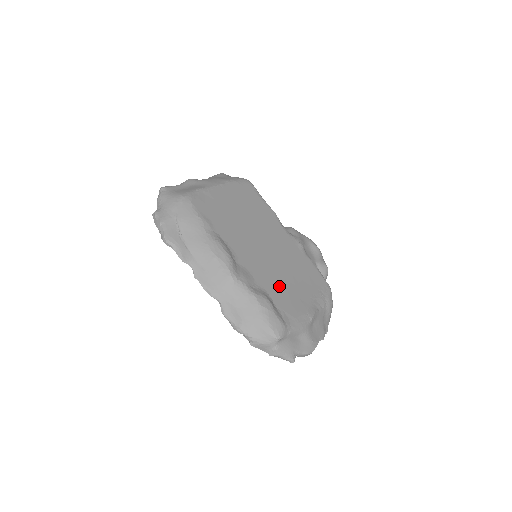
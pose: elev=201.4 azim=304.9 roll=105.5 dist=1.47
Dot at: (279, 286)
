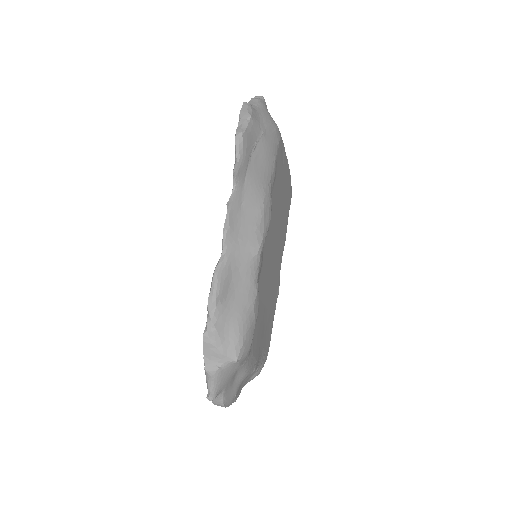
Dot at: (261, 307)
